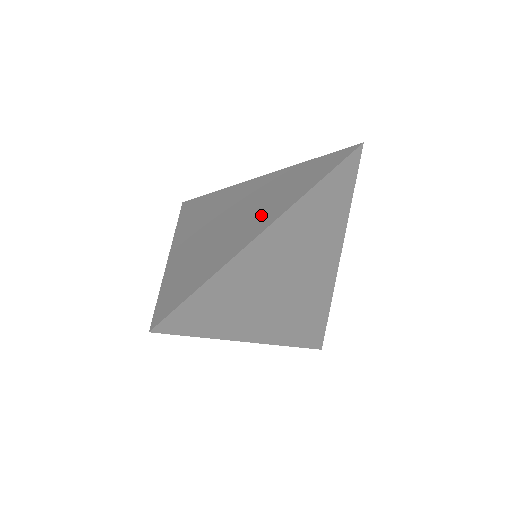
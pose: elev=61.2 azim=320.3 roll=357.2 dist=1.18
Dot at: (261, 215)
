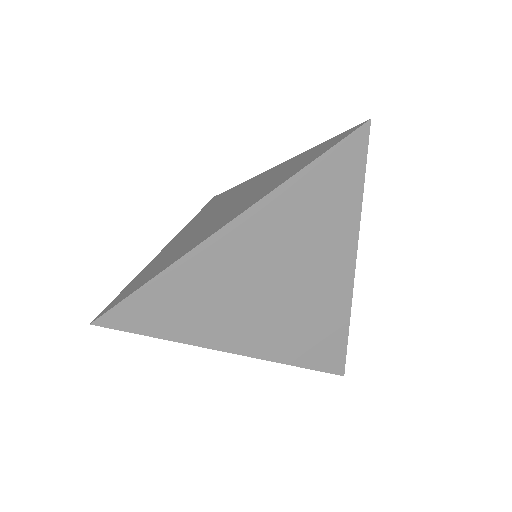
Dot at: (241, 206)
